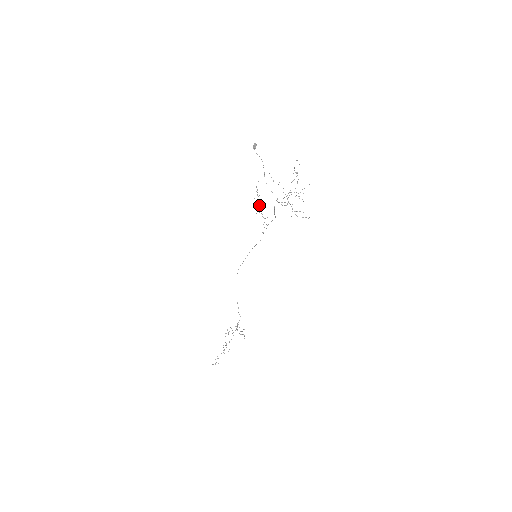
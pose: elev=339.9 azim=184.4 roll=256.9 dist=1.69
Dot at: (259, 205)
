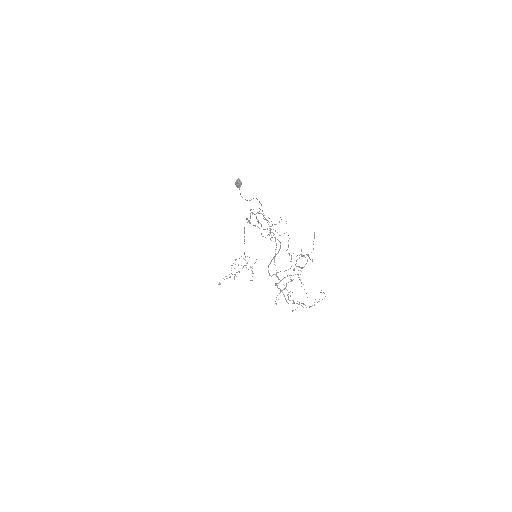
Dot at: (261, 213)
